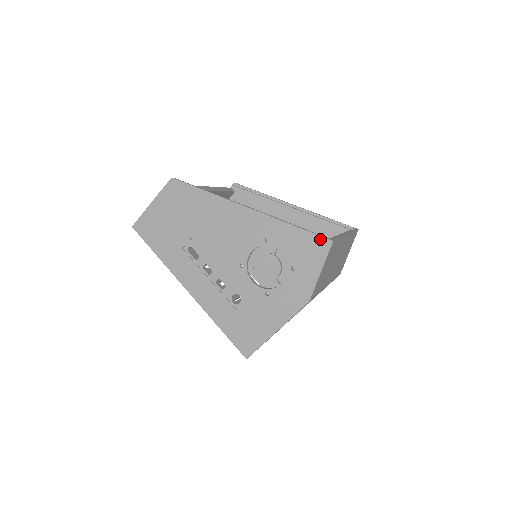
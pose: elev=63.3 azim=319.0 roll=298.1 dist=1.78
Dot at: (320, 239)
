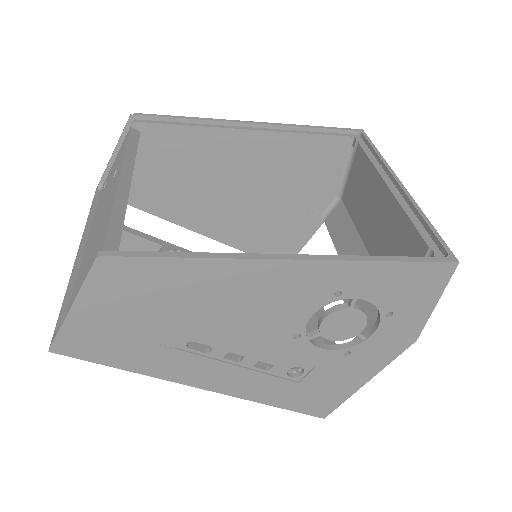
Dot at: (436, 267)
